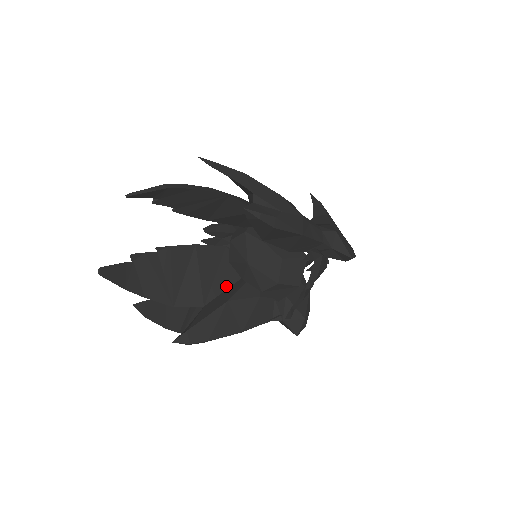
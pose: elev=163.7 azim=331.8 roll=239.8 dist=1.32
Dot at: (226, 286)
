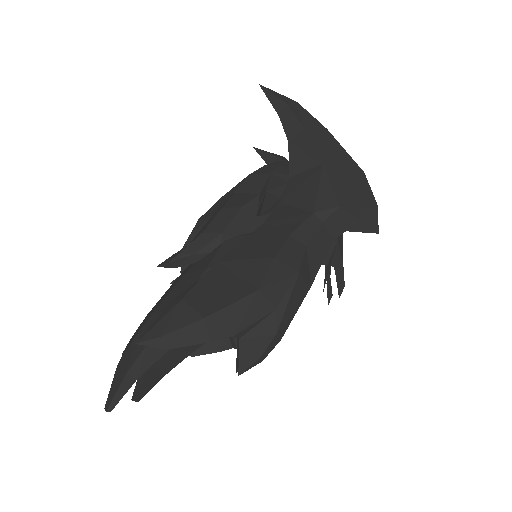
Dot at: occluded
